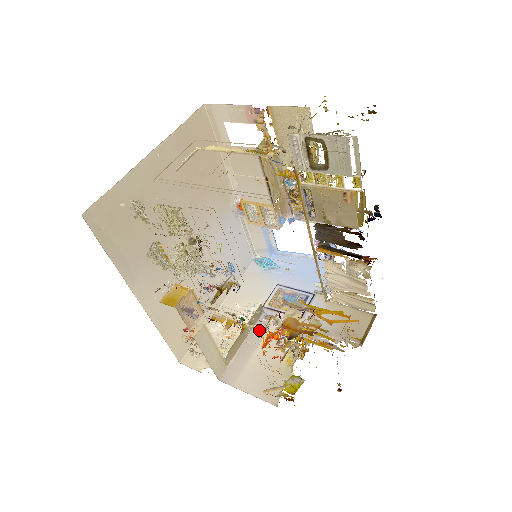
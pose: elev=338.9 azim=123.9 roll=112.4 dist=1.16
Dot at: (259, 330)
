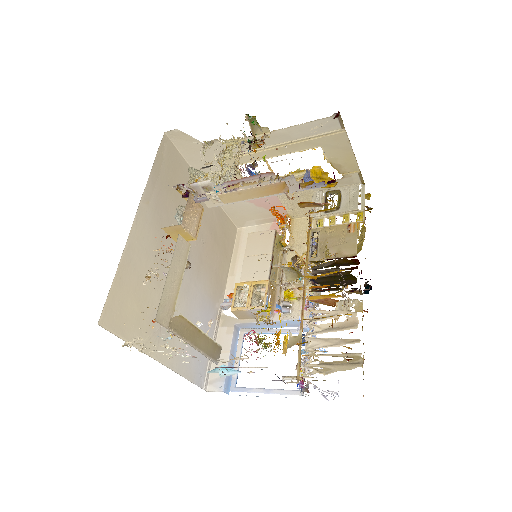
Dot at: occluded
